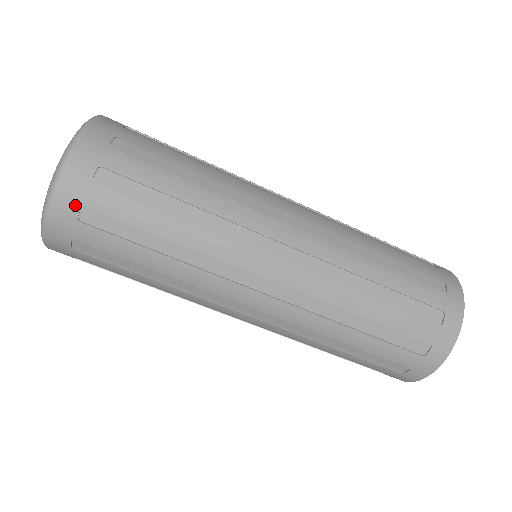
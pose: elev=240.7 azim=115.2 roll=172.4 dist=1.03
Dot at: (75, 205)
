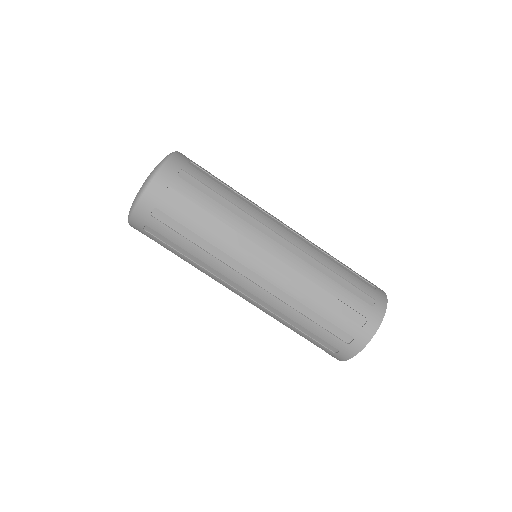
Dot at: (178, 168)
